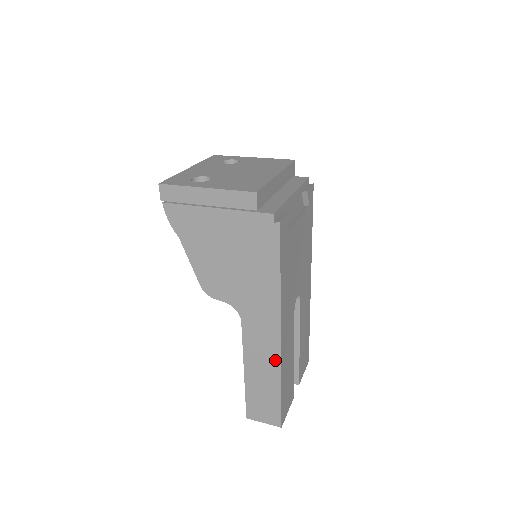
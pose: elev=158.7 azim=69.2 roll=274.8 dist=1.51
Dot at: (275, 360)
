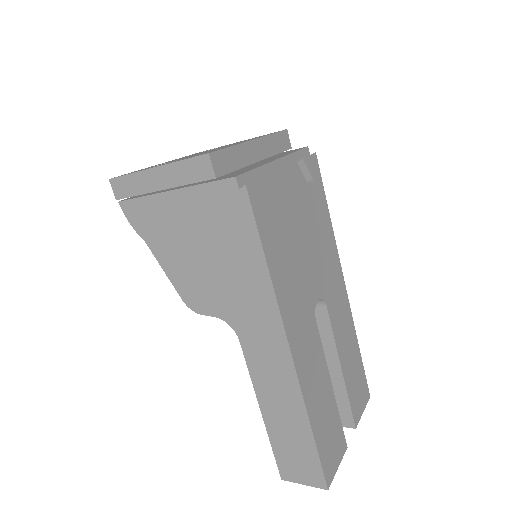
Dot at: (293, 389)
